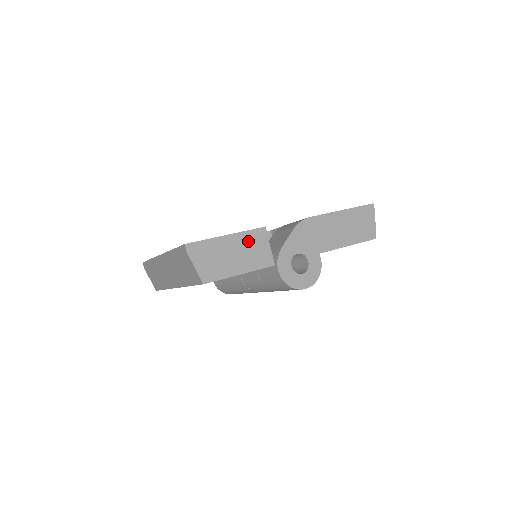
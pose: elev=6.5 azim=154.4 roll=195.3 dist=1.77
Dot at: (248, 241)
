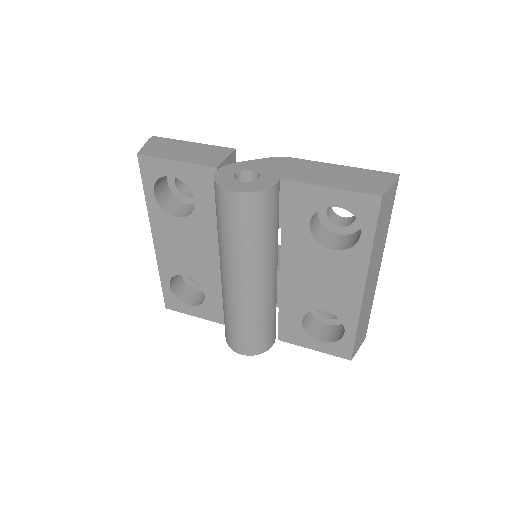
Dot at: (208, 150)
